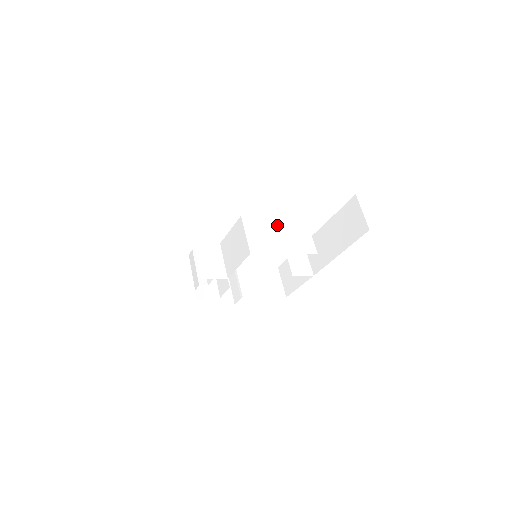
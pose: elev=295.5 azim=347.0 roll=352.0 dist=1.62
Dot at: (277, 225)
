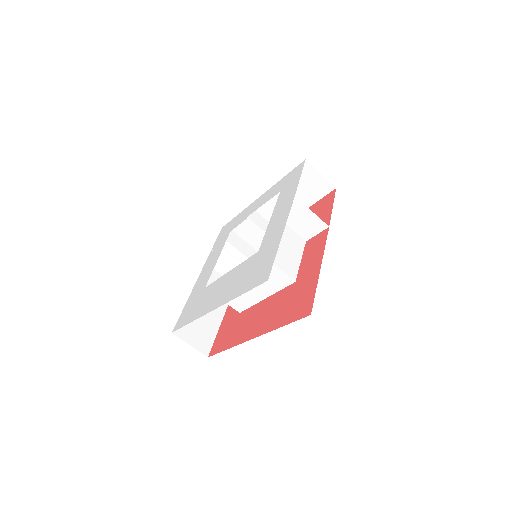
Dot at: occluded
